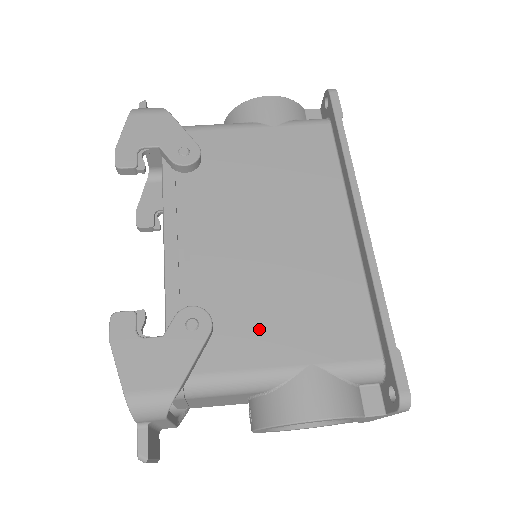
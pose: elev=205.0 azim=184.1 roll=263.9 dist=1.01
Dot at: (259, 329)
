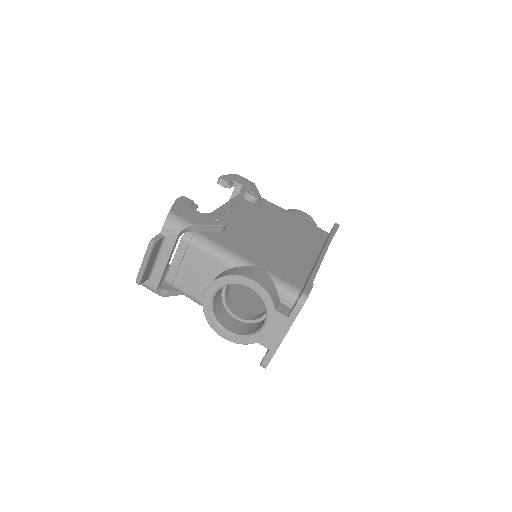
Dot at: (245, 246)
